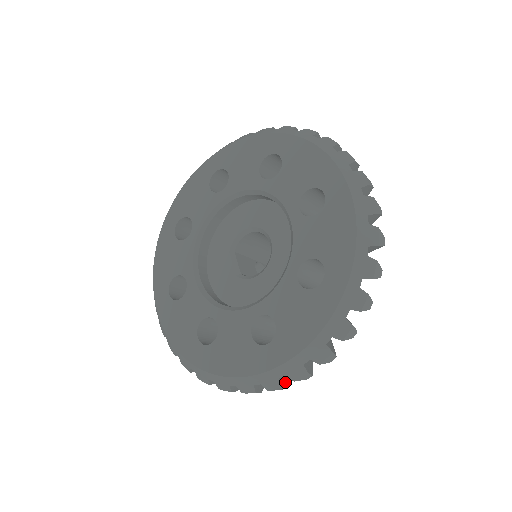
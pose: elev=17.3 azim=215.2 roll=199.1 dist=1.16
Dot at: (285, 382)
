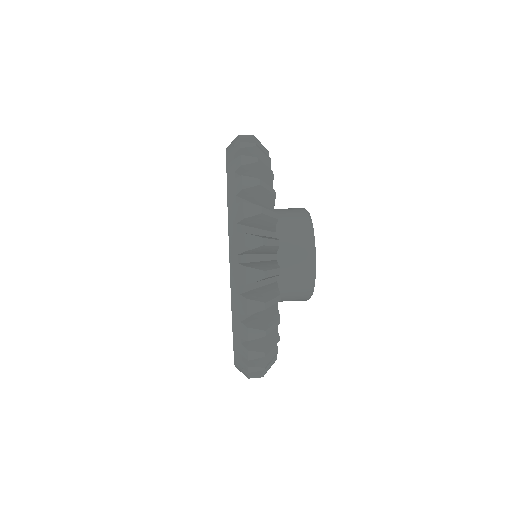
Dot at: occluded
